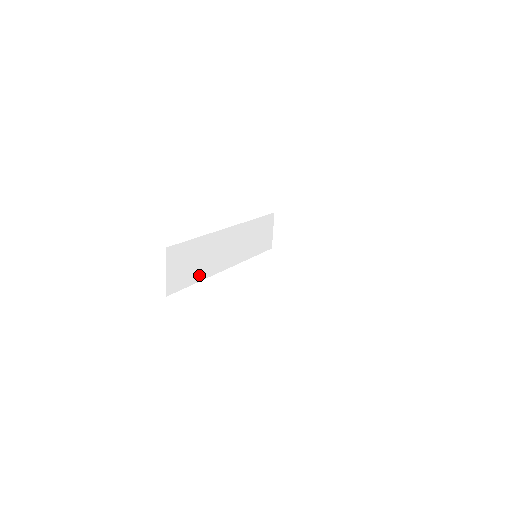
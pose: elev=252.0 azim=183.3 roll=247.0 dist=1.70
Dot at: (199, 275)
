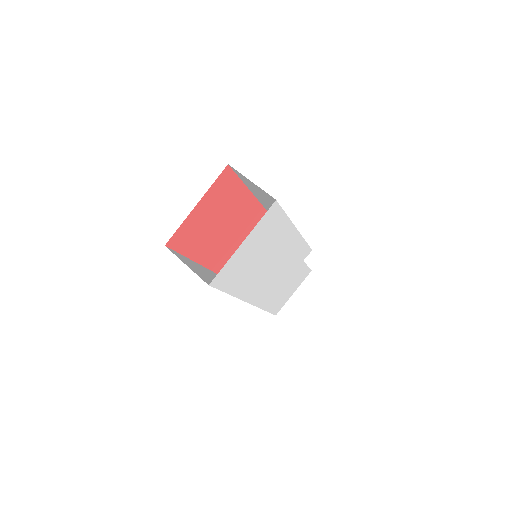
Dot at: occluded
